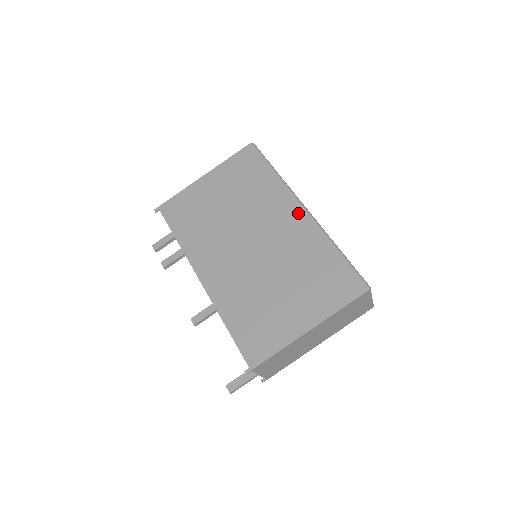
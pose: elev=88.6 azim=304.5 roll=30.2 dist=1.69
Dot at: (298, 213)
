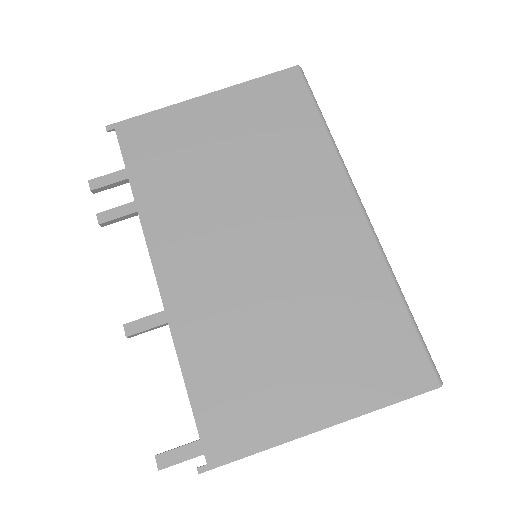
Dot at: (350, 214)
